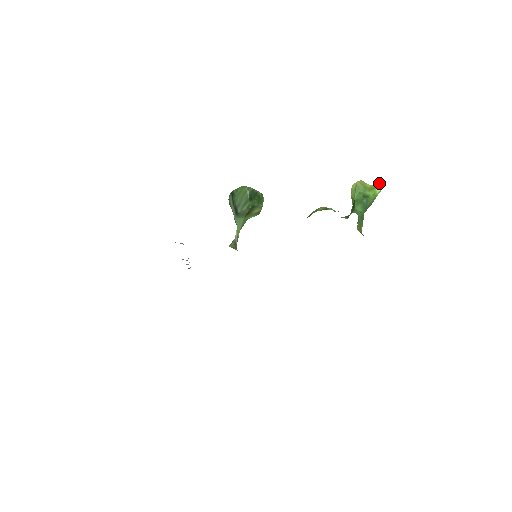
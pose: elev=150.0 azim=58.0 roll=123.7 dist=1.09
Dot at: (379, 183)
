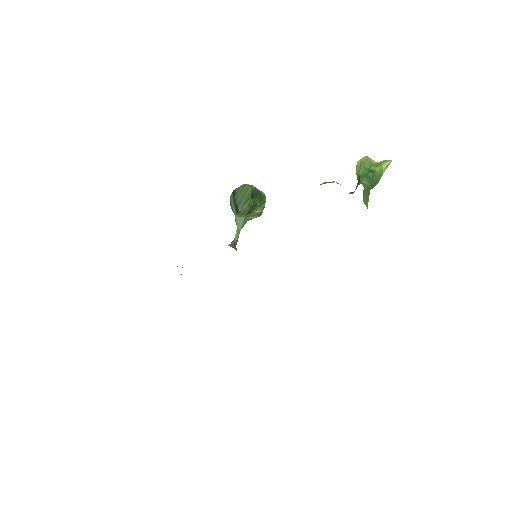
Dot at: (385, 160)
